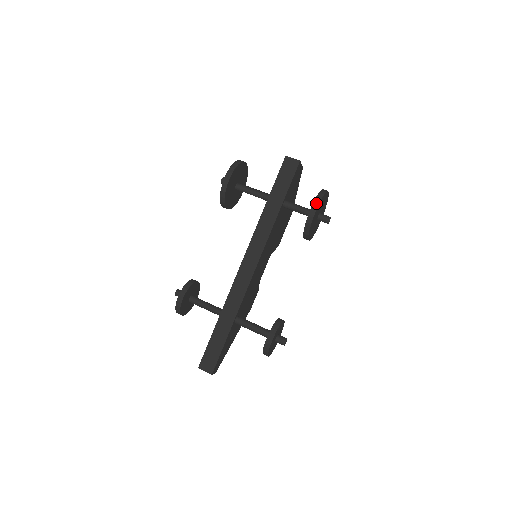
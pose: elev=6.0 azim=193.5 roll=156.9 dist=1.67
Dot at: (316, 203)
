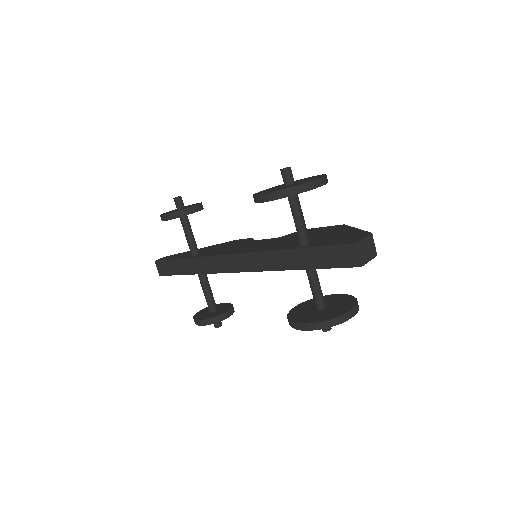
Dot at: (310, 327)
